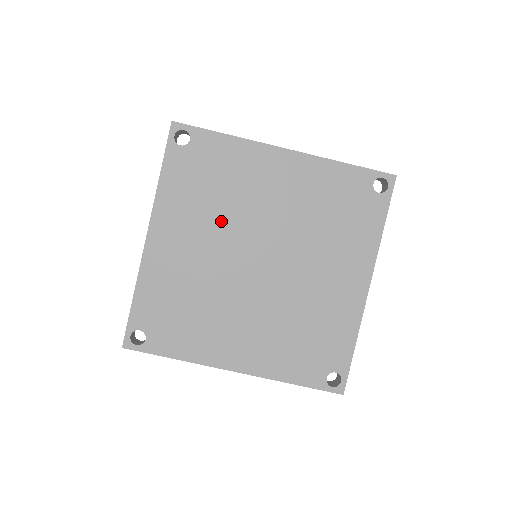
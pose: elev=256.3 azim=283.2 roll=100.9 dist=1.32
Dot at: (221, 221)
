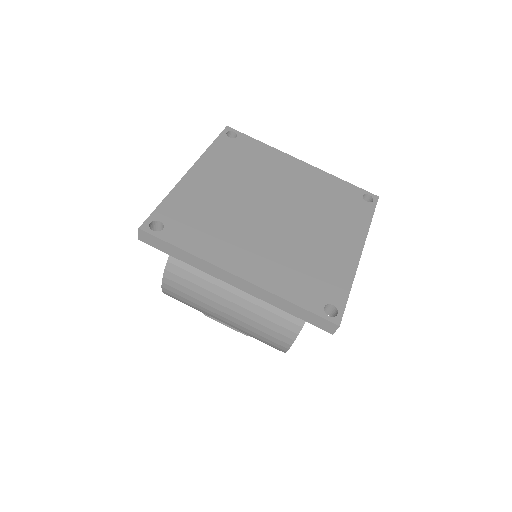
Dot at: (249, 180)
